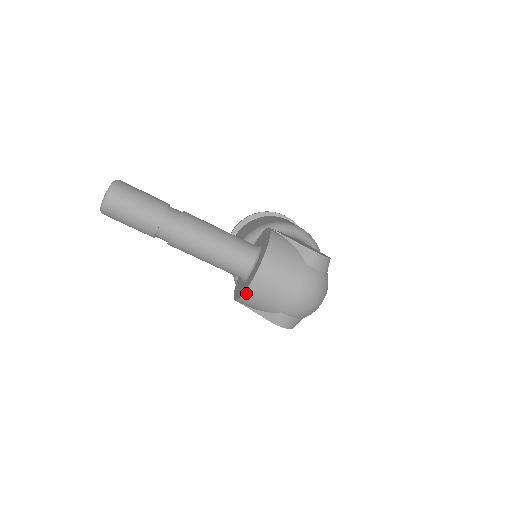
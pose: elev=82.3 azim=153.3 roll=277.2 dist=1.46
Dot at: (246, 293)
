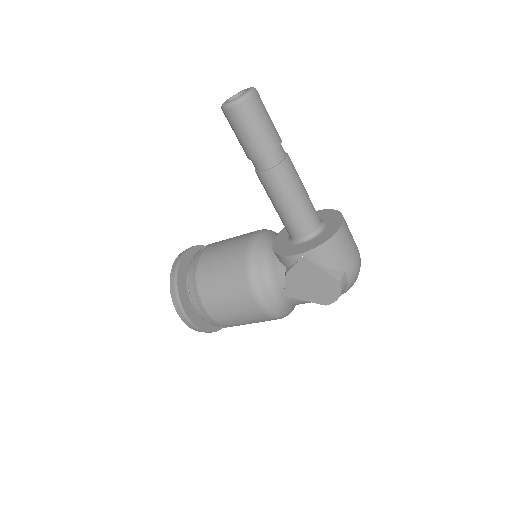
Dot at: (333, 238)
